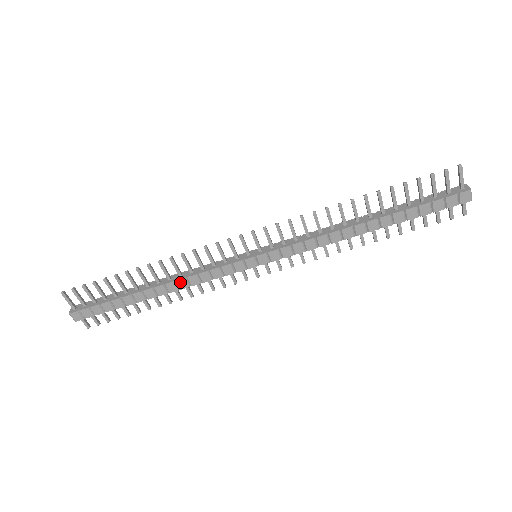
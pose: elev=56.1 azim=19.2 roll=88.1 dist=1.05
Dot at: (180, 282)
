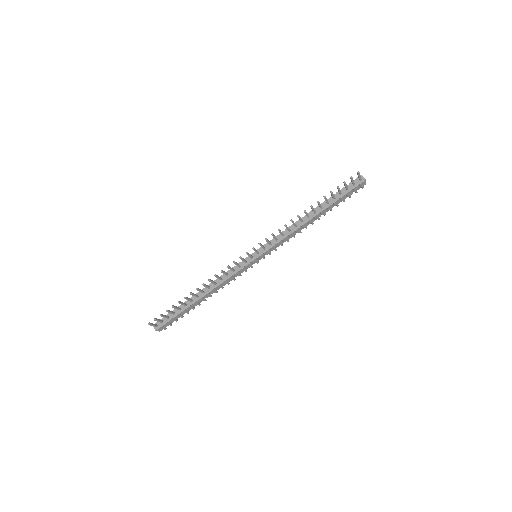
Dot at: (217, 288)
